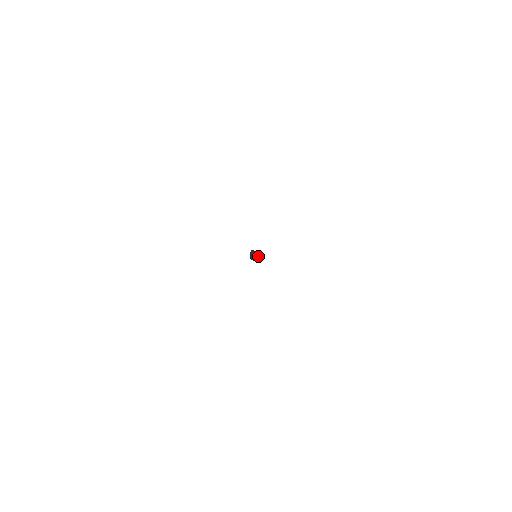
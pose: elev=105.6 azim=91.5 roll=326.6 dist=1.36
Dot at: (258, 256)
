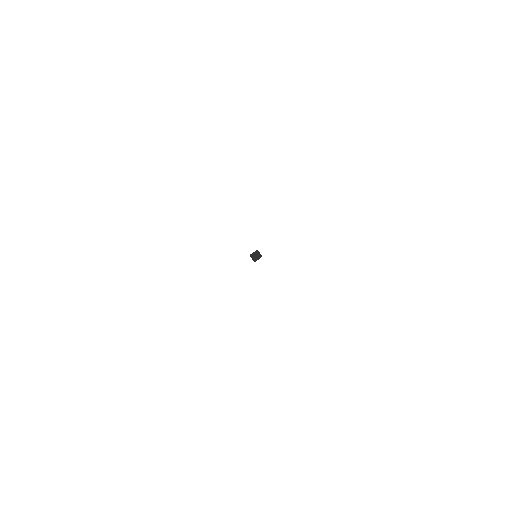
Dot at: (258, 254)
